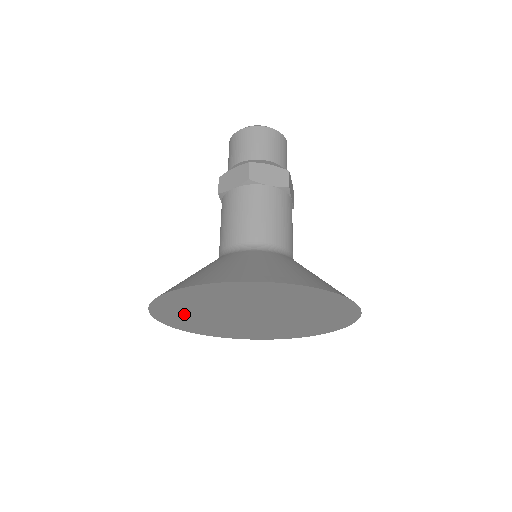
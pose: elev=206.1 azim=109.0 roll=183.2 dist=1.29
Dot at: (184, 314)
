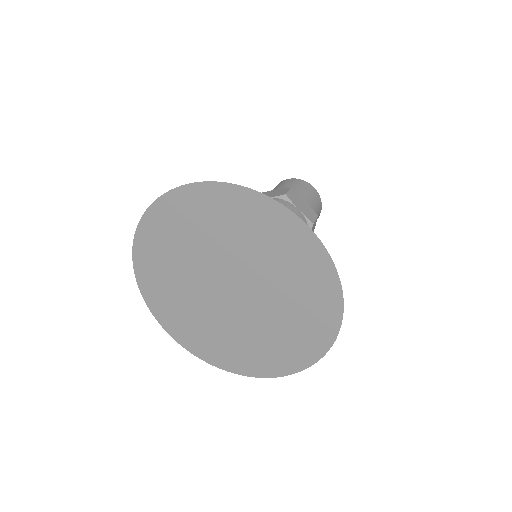
Dot at: (178, 310)
